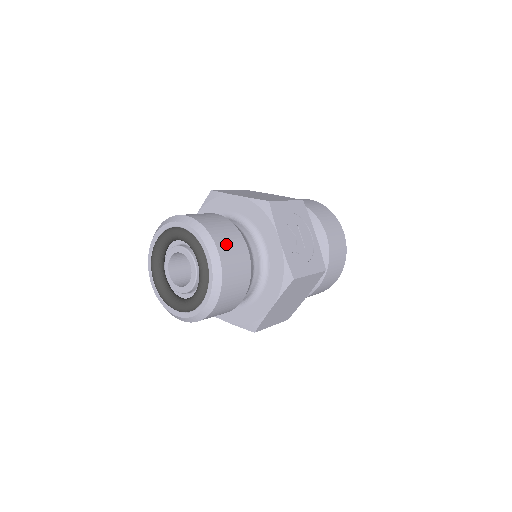
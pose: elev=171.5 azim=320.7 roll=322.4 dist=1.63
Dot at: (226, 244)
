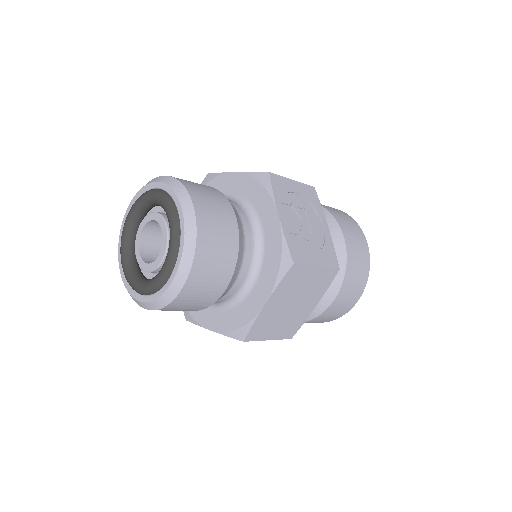
Dot at: (207, 206)
